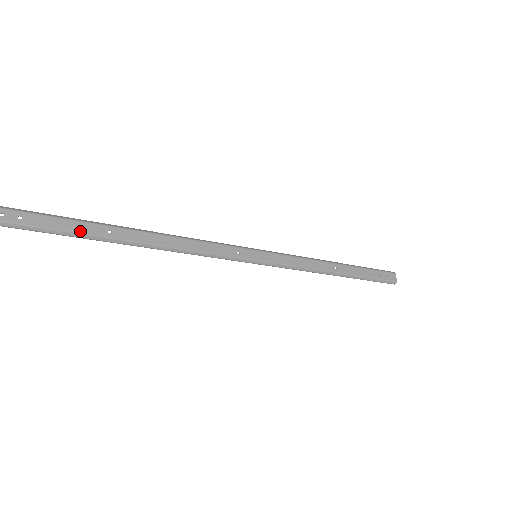
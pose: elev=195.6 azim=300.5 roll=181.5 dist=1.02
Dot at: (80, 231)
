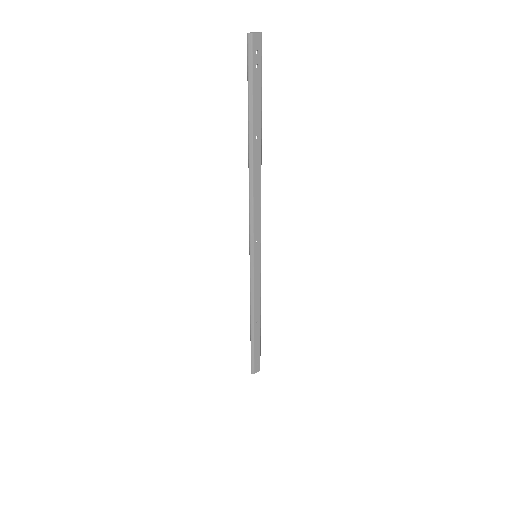
Dot at: (254, 114)
